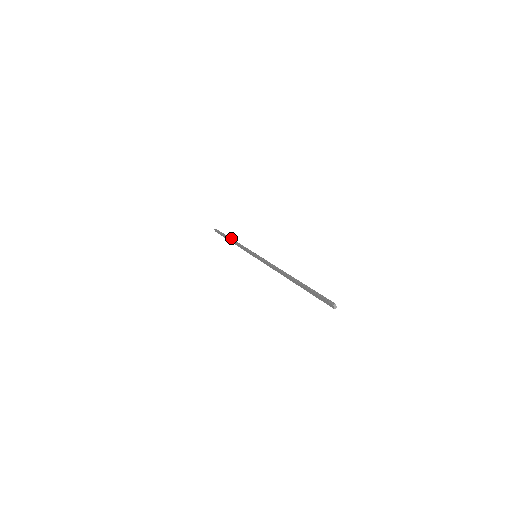
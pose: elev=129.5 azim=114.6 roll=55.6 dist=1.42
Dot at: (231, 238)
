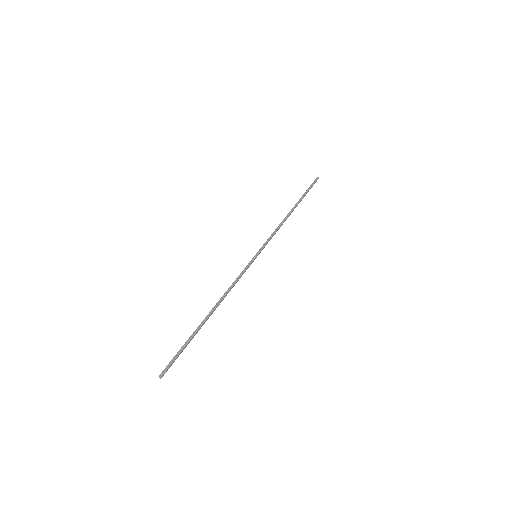
Dot at: (294, 208)
